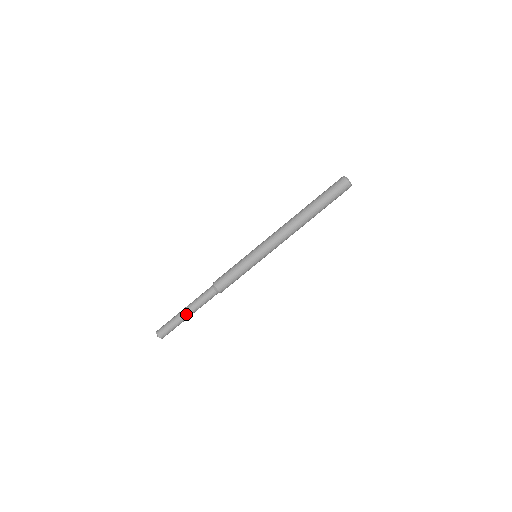
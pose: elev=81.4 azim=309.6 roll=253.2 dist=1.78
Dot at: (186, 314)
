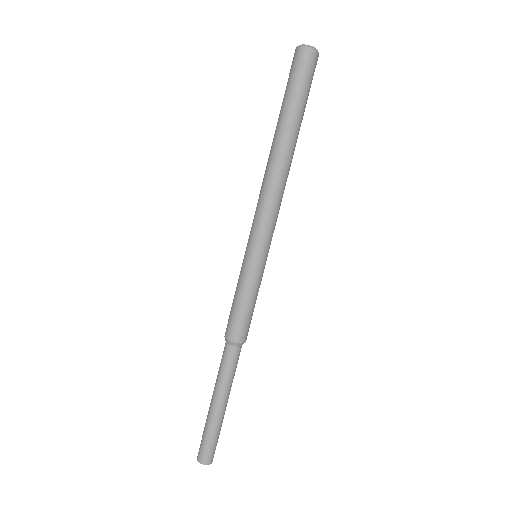
Dot at: (223, 408)
